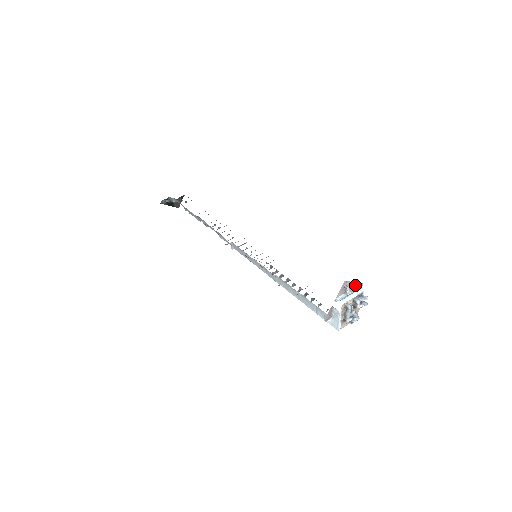
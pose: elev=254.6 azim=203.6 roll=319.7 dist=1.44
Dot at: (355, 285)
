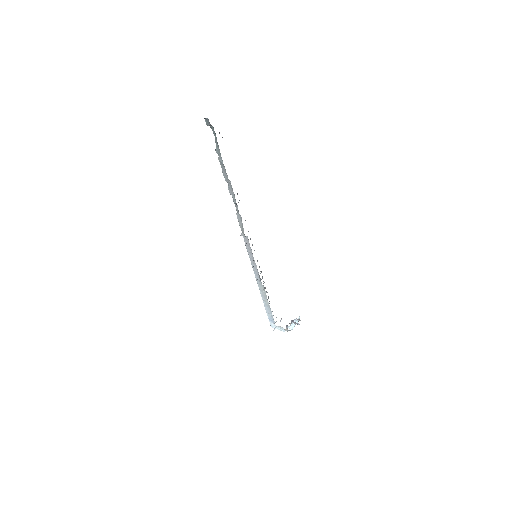
Dot at: occluded
